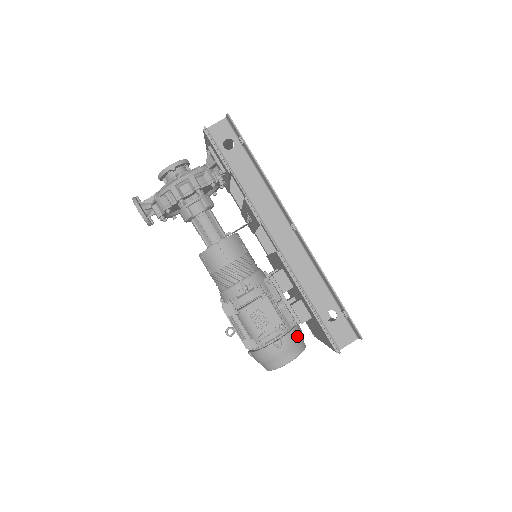
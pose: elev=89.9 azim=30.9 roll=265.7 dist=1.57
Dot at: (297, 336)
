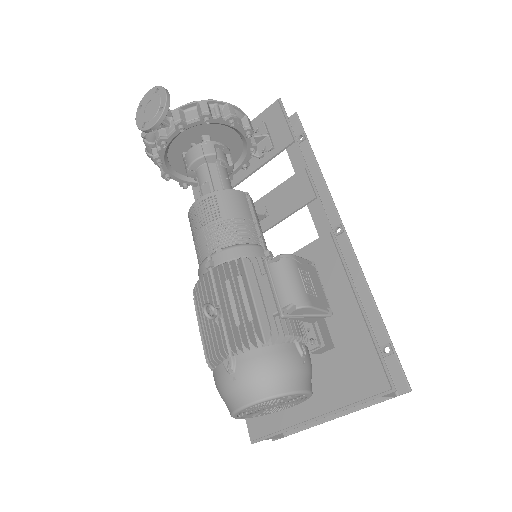
Dot at: occluded
